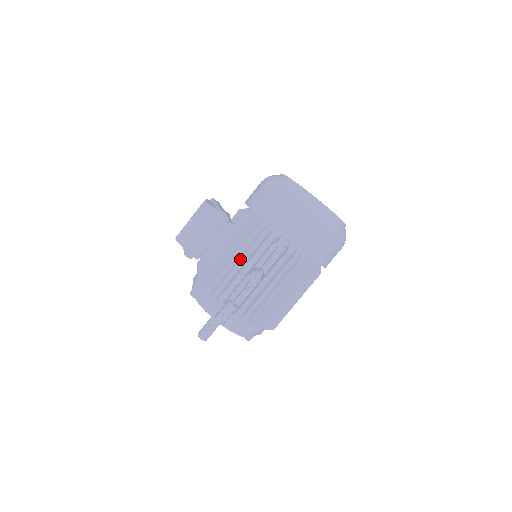
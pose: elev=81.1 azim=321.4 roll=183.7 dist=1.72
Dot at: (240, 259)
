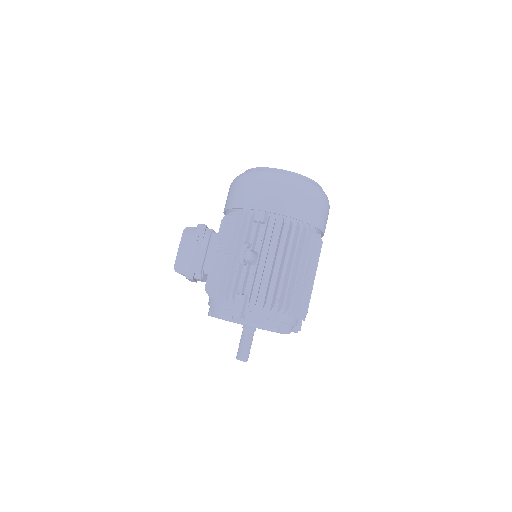
Dot at: (232, 253)
